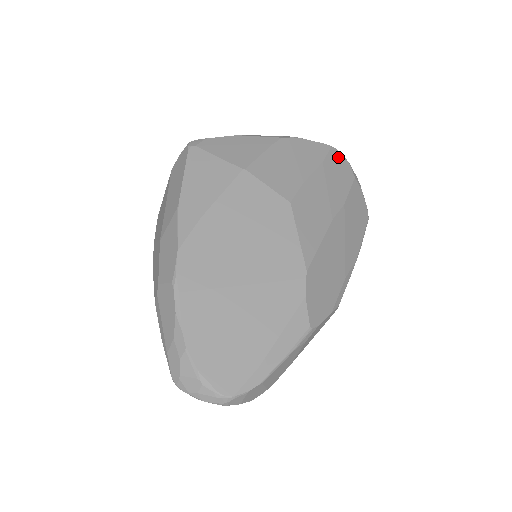
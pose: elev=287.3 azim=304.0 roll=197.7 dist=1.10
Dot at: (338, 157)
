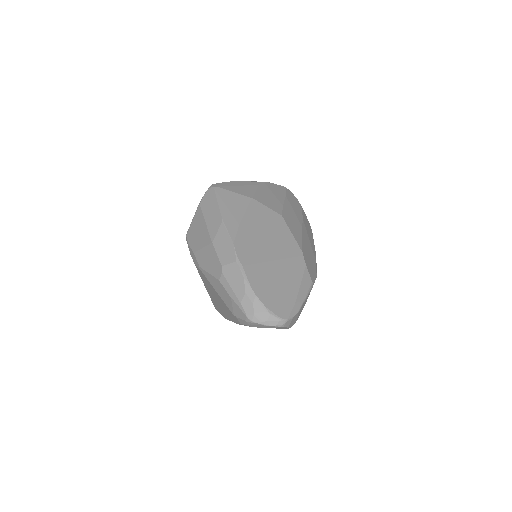
Dot at: (290, 194)
